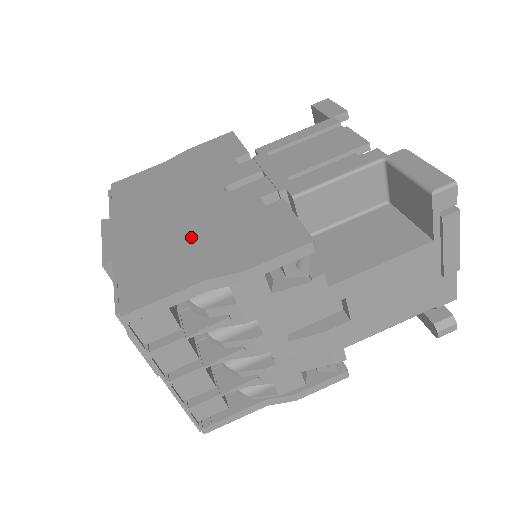
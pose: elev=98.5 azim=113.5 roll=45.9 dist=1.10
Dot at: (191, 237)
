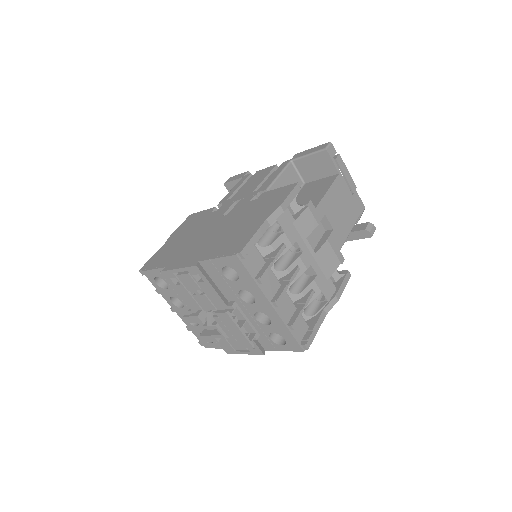
Dot at: (234, 227)
